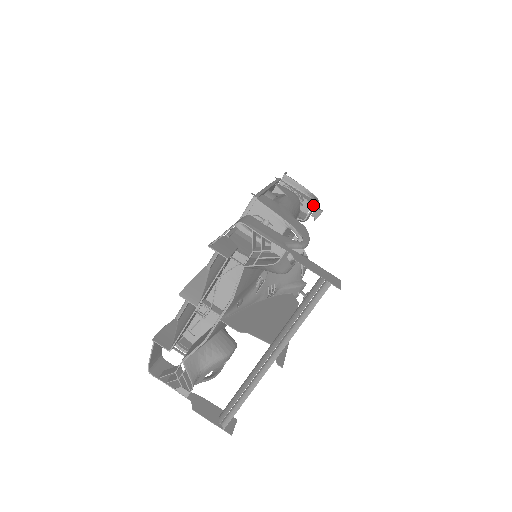
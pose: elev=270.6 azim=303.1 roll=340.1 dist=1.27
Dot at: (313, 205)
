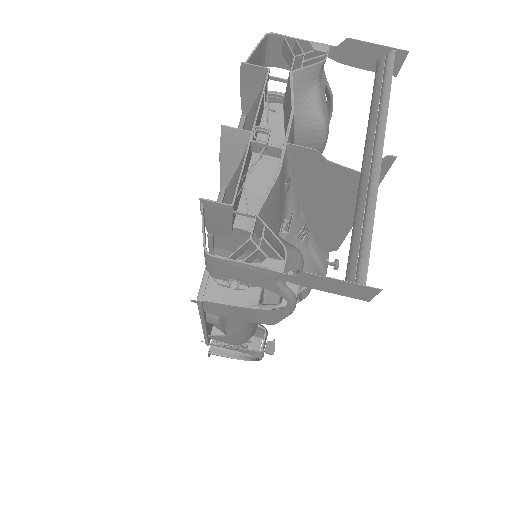
Dot at: occluded
